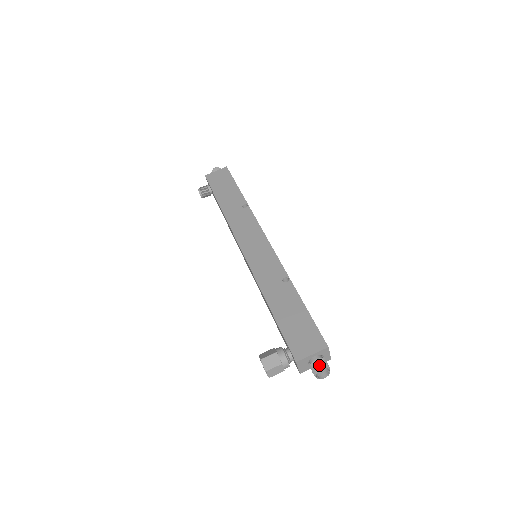
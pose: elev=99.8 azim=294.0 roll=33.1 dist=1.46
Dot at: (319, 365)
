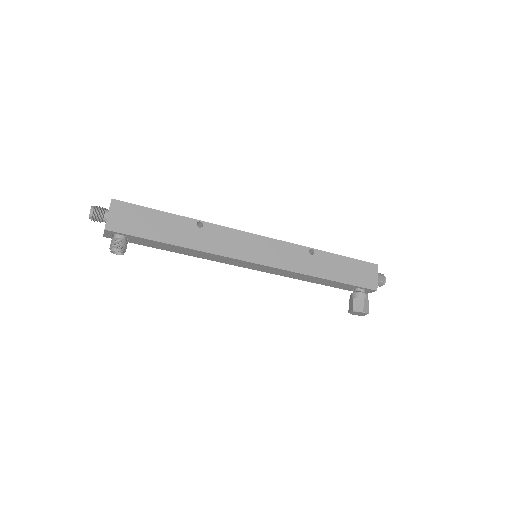
Dot at: (382, 279)
